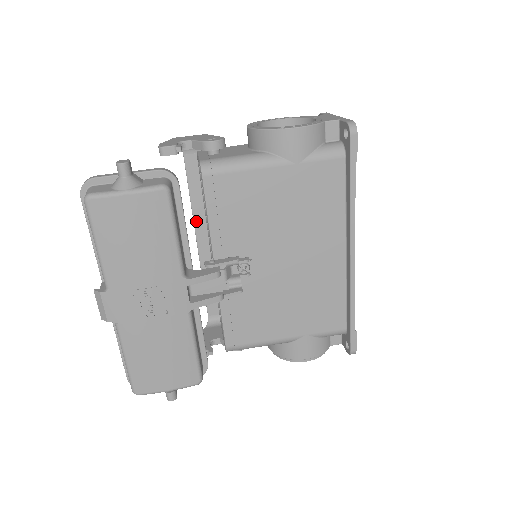
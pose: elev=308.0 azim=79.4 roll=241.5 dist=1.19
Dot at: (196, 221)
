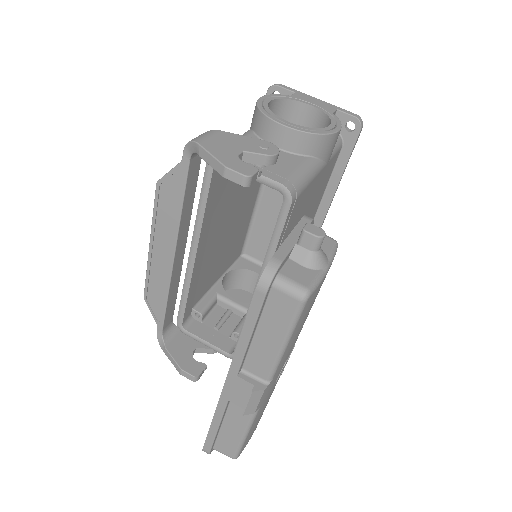
Dot at: (179, 236)
